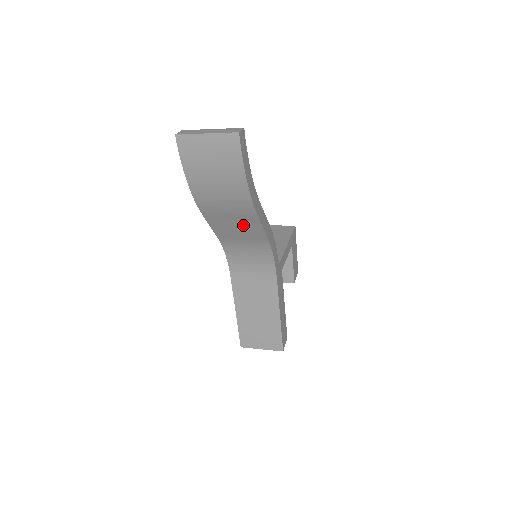
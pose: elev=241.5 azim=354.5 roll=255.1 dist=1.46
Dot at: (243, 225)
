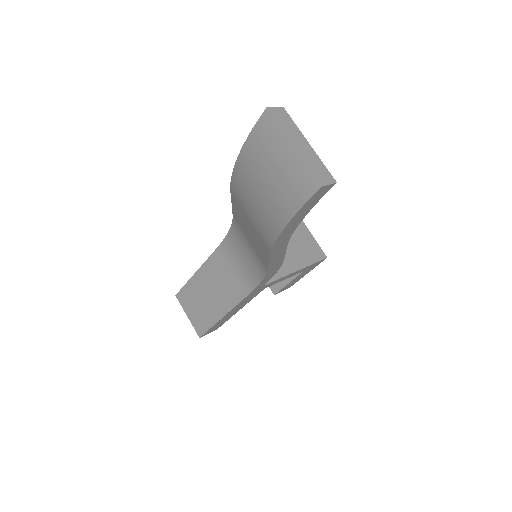
Dot at: (256, 239)
